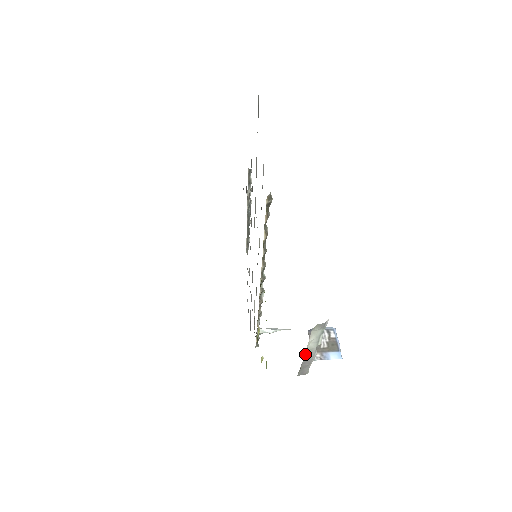
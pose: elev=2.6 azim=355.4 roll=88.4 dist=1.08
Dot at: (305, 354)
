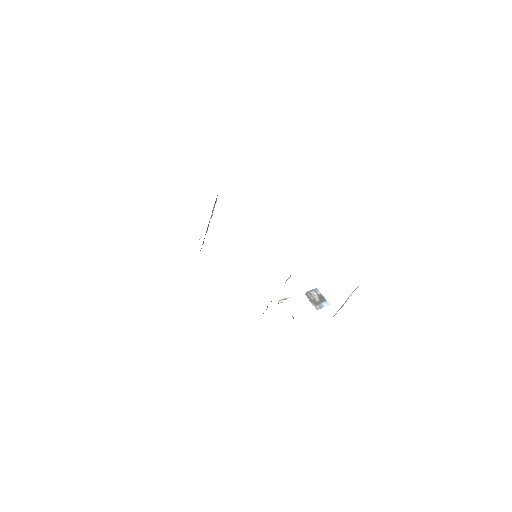
Dot at: occluded
